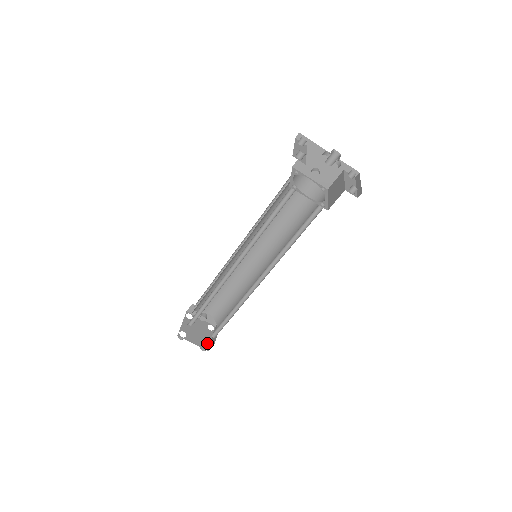
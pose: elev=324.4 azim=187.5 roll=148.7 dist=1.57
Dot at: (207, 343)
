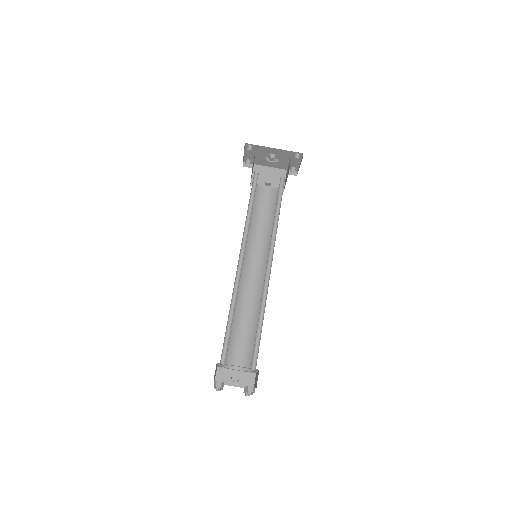
Dot at: occluded
